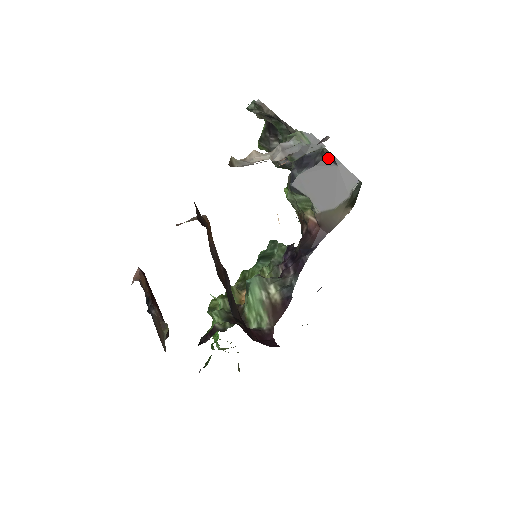
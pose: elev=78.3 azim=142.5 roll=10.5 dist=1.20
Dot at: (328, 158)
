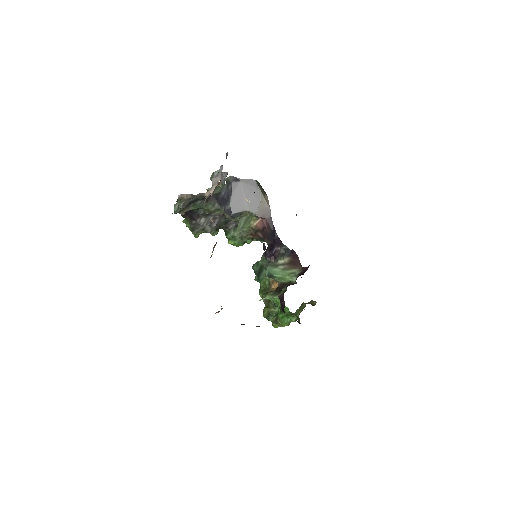
Dot at: (233, 181)
